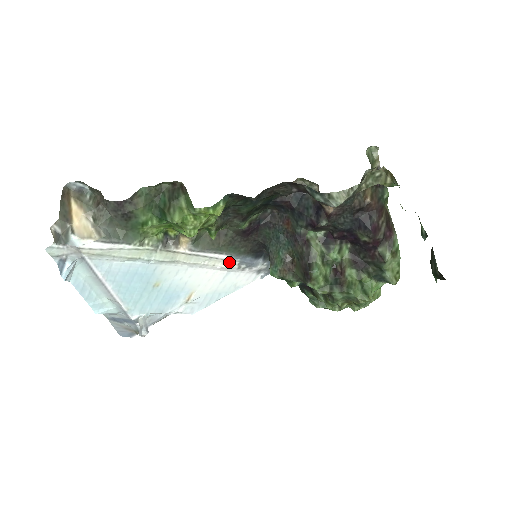
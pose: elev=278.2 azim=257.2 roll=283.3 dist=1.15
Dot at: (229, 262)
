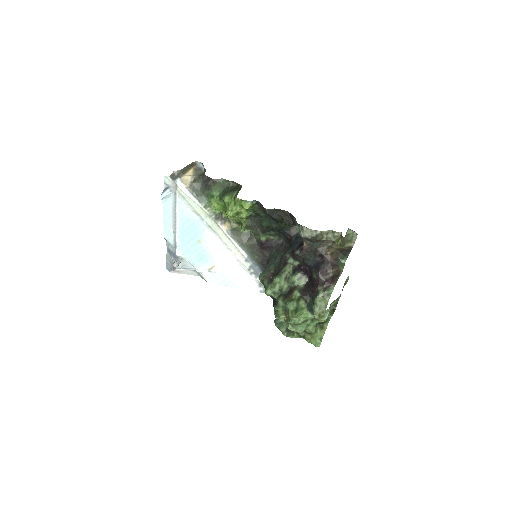
Dot at: (245, 260)
